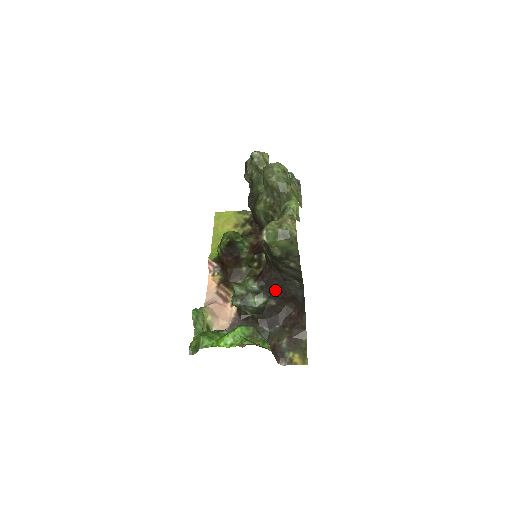
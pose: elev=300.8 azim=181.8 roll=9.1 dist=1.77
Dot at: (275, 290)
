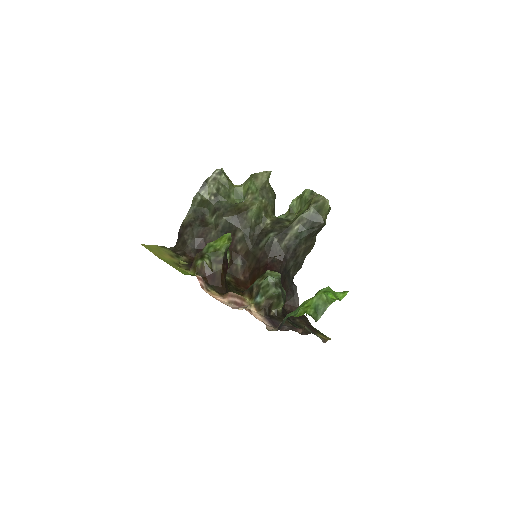
Dot at: (282, 283)
